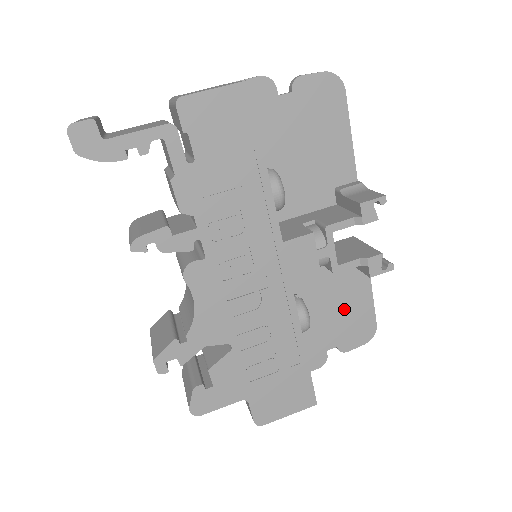
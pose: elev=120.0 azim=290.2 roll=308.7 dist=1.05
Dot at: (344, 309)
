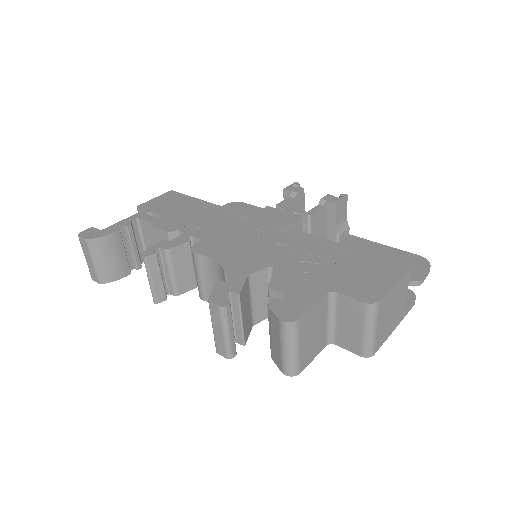
Dot at: occluded
